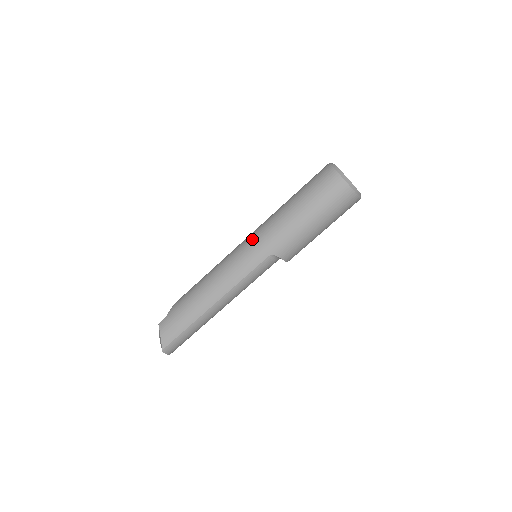
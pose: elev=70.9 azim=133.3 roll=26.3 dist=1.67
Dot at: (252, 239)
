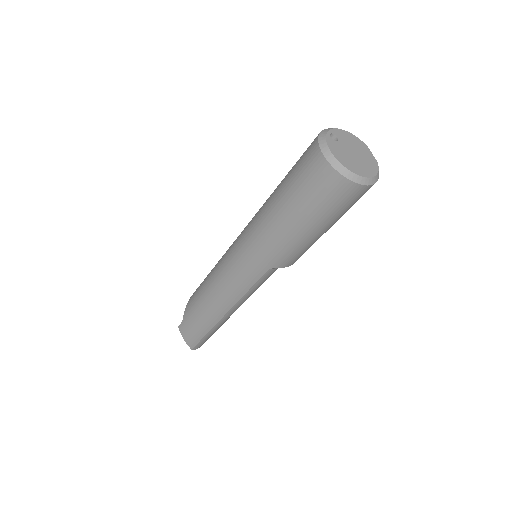
Dot at: (242, 250)
